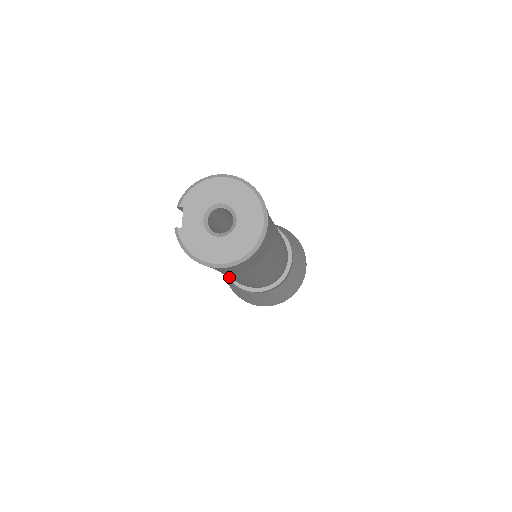
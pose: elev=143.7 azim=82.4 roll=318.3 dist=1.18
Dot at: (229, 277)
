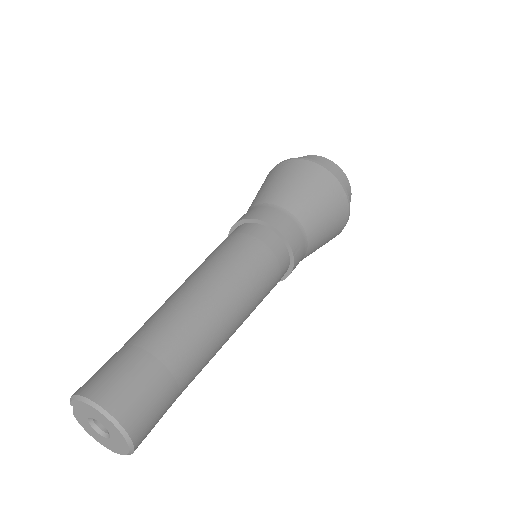
Dot at: occluded
